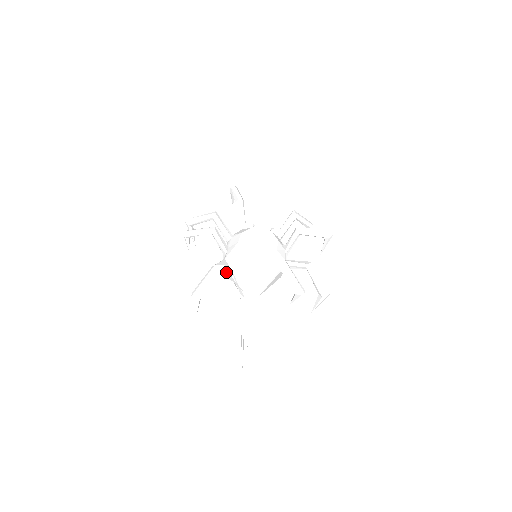
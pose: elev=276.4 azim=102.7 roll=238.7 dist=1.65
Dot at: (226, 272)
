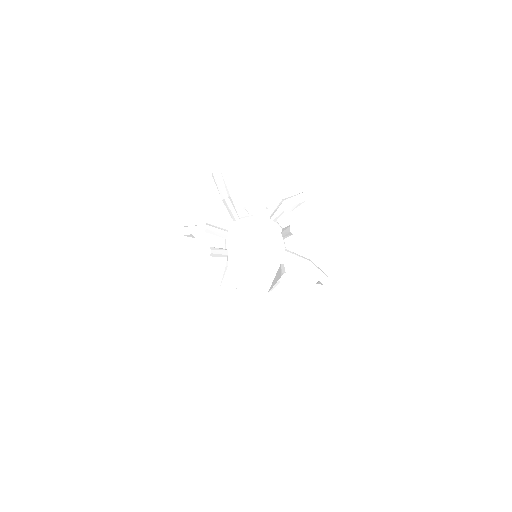
Dot at: (233, 292)
